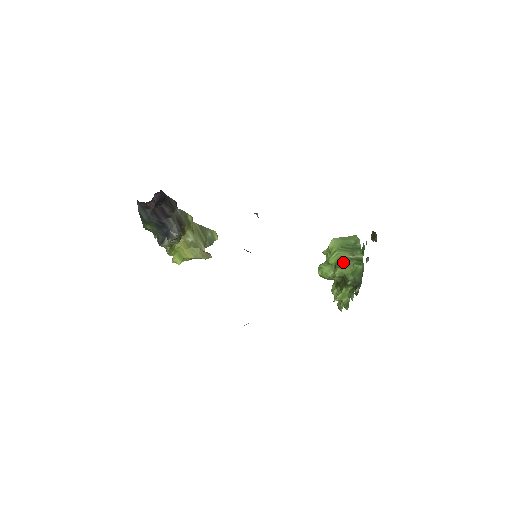
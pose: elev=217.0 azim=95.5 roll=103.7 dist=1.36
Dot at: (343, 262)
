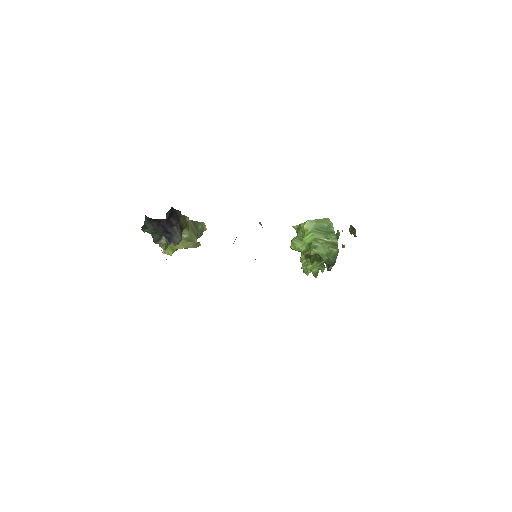
Dot at: (318, 244)
